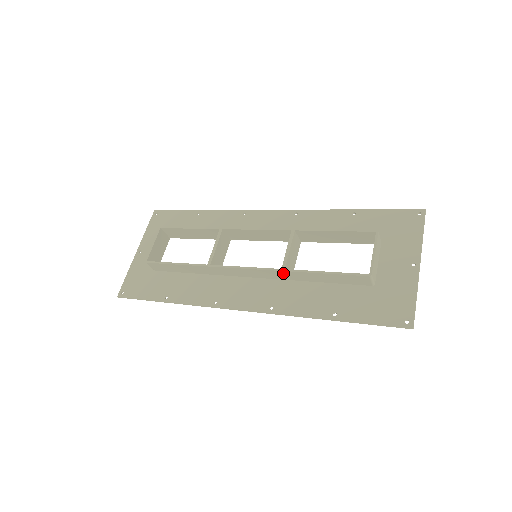
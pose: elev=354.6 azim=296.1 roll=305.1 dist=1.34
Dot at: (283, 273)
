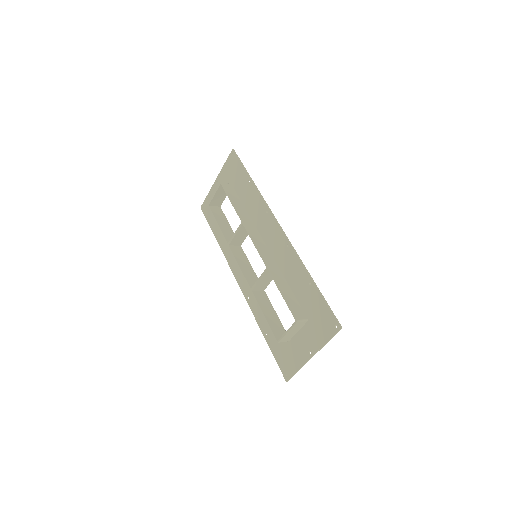
Dot at: (253, 290)
